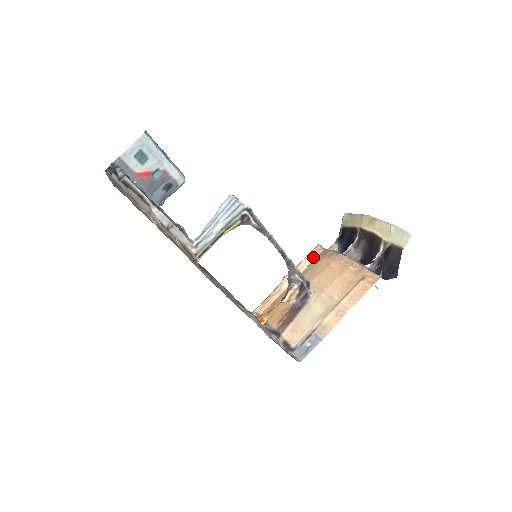
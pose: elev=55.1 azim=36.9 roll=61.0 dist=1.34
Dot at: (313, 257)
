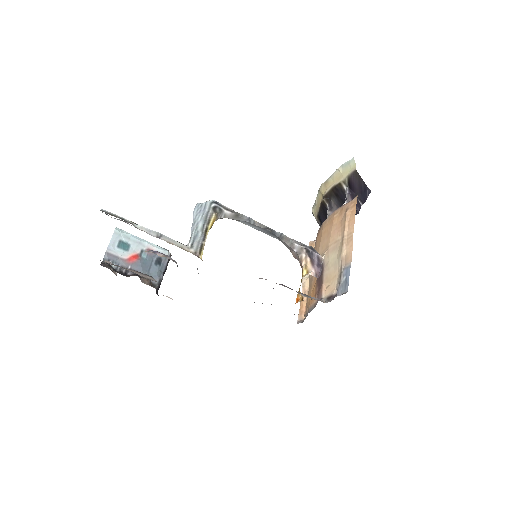
Dot at: occluded
